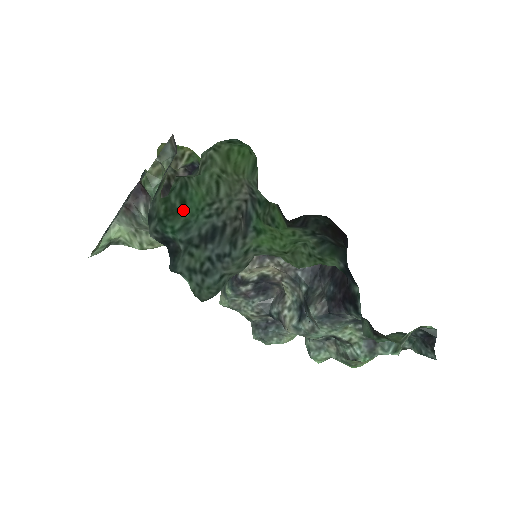
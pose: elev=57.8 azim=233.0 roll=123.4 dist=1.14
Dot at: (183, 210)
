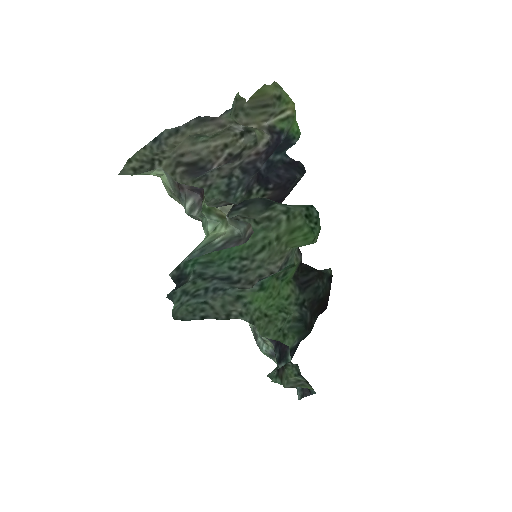
Dot at: (217, 251)
